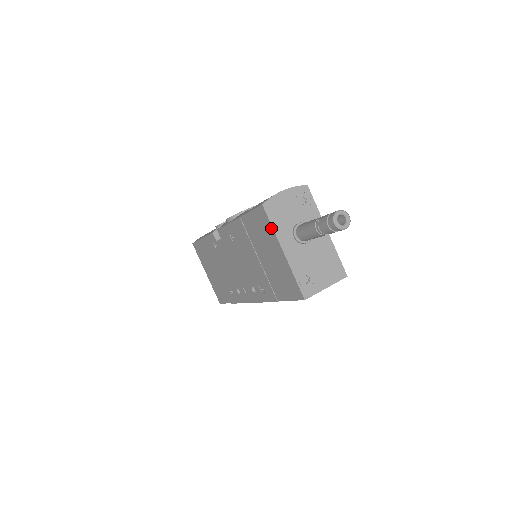
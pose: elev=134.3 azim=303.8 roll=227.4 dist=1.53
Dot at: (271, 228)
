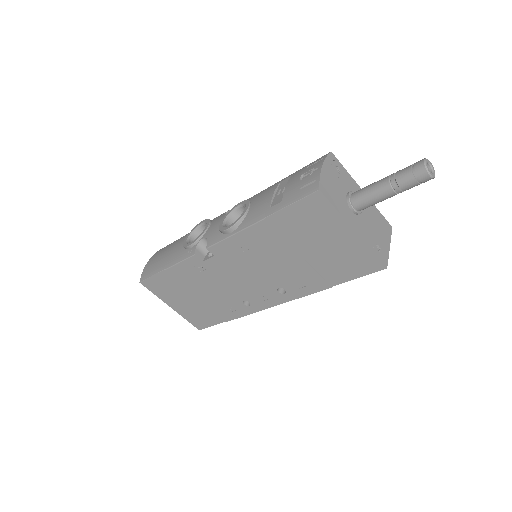
Dot at: (334, 211)
